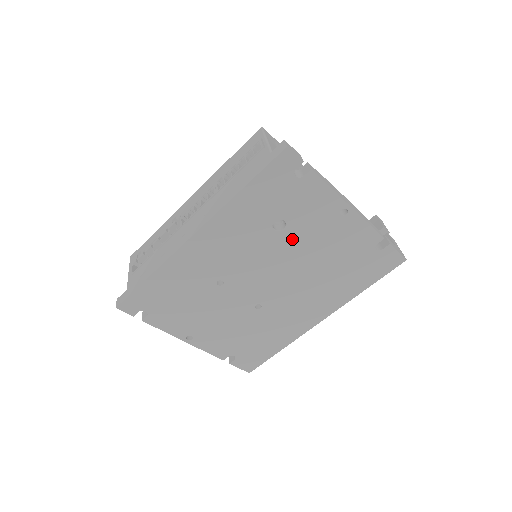
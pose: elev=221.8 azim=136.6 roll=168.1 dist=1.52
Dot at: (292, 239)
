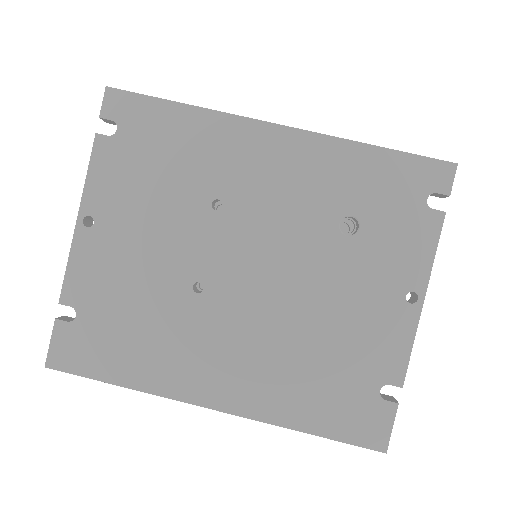
Dot at: (337, 257)
